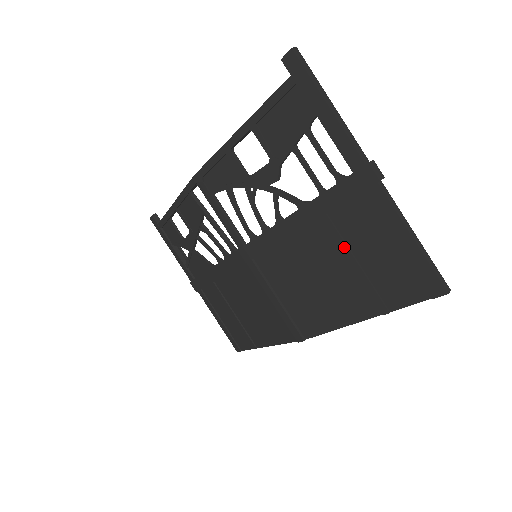
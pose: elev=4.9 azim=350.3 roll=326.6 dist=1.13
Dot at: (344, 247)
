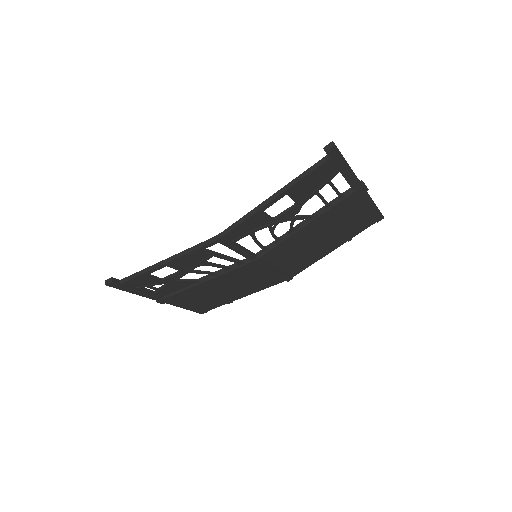
Dot at: (336, 225)
